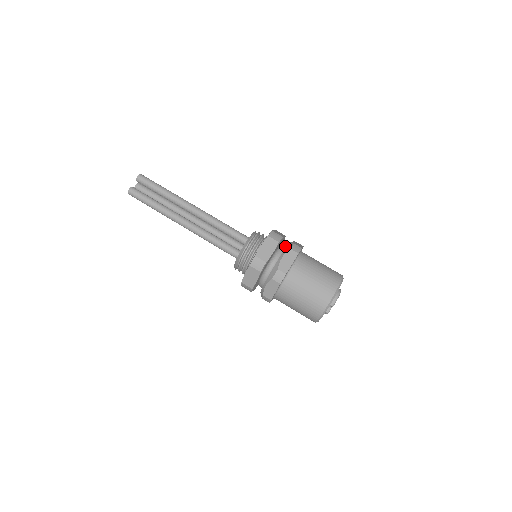
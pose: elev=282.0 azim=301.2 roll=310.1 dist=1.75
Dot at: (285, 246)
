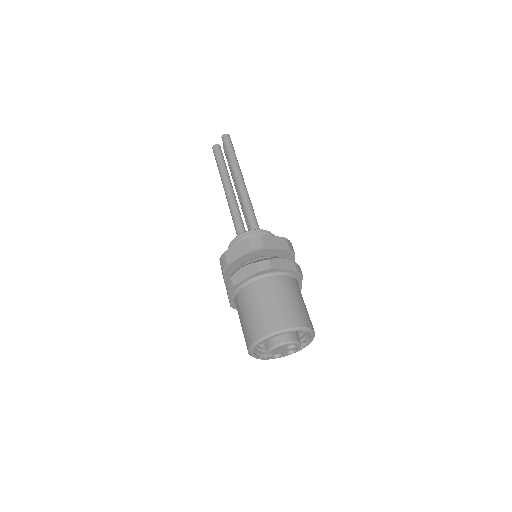
Dot at: occluded
